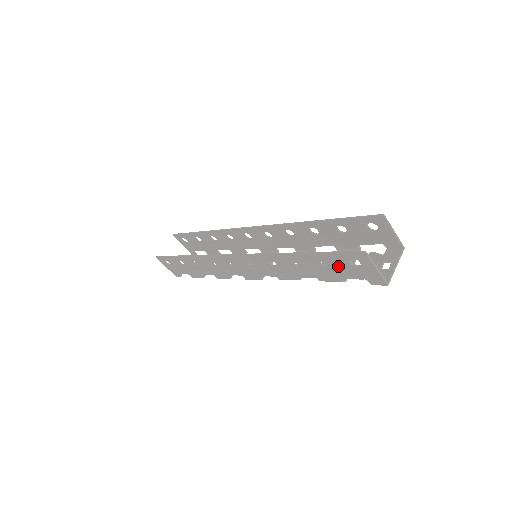
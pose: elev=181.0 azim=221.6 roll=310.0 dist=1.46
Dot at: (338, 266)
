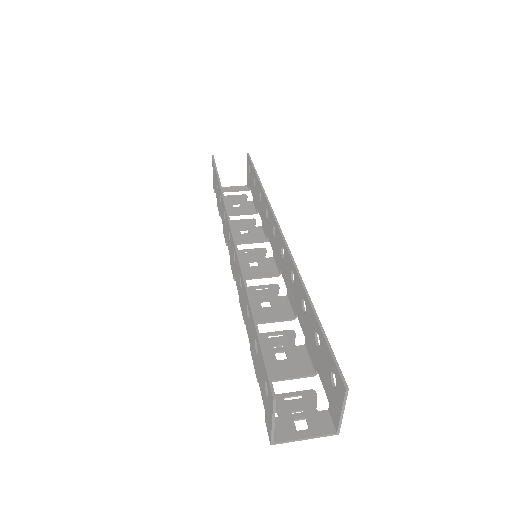
Dot at: (260, 368)
